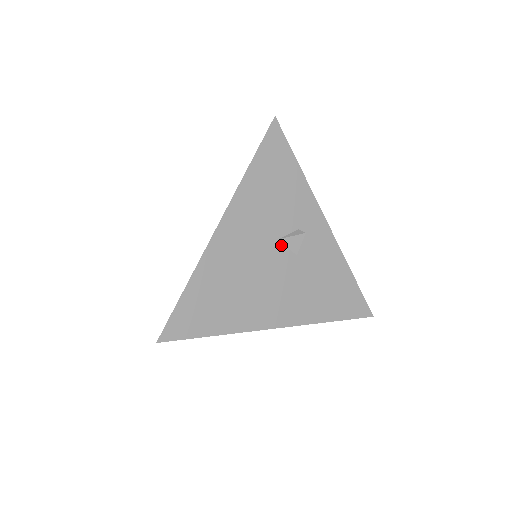
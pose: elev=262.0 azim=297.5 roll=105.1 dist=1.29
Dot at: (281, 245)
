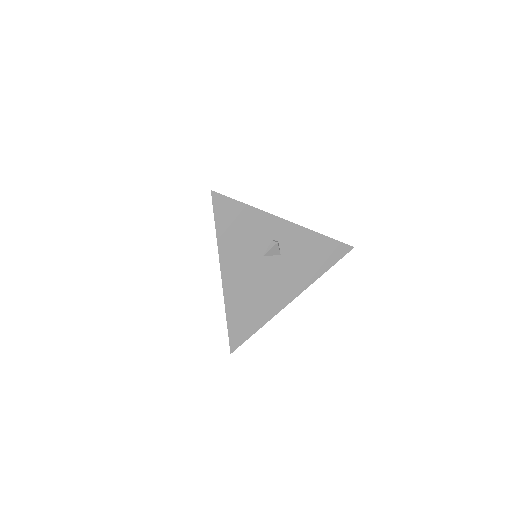
Dot at: (267, 258)
